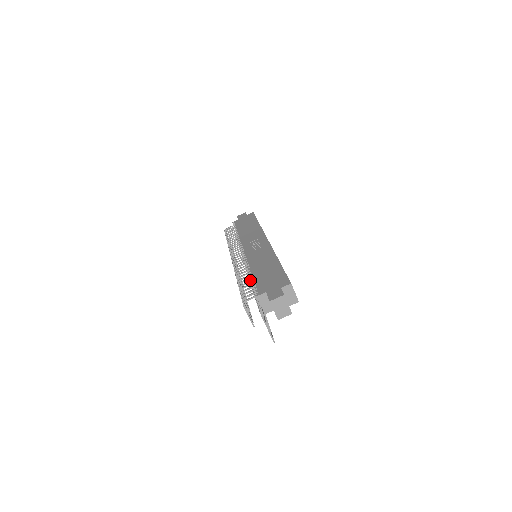
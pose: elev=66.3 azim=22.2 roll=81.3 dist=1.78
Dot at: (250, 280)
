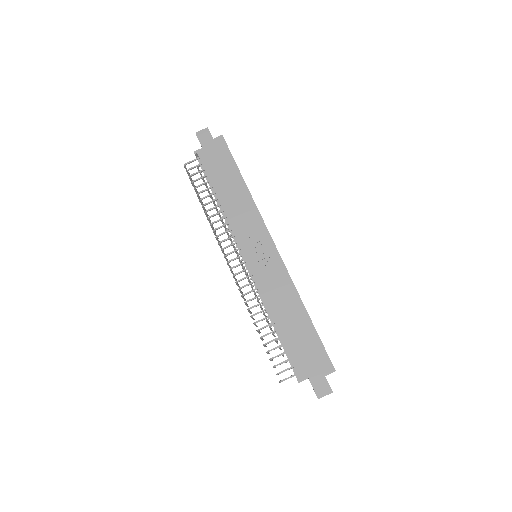
Dot at: (277, 338)
